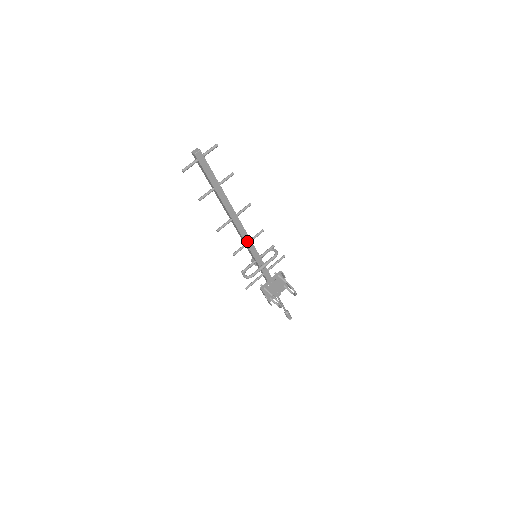
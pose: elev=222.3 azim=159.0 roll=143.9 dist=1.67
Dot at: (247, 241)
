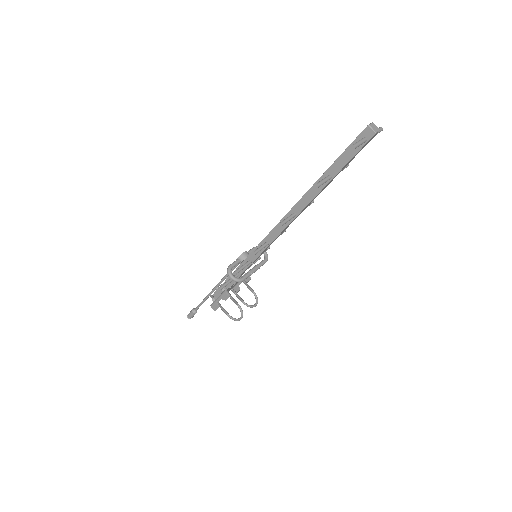
Dot at: (274, 240)
